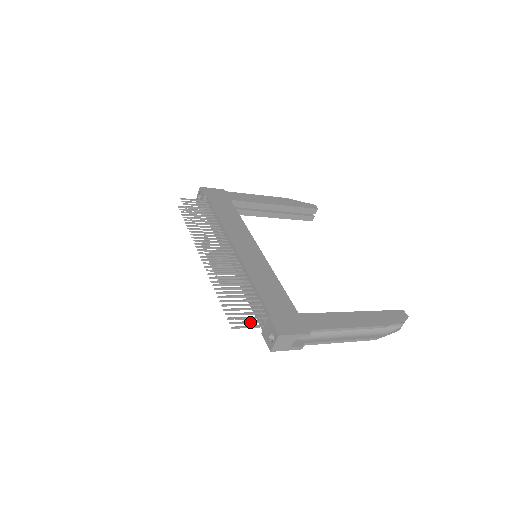
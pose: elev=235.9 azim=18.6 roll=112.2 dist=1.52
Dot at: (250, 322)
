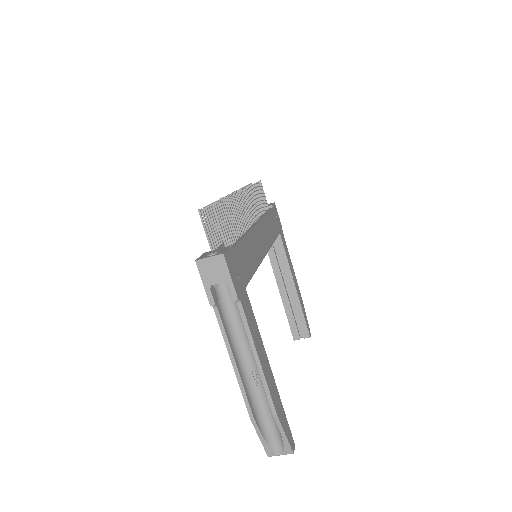
Dot at: (211, 235)
